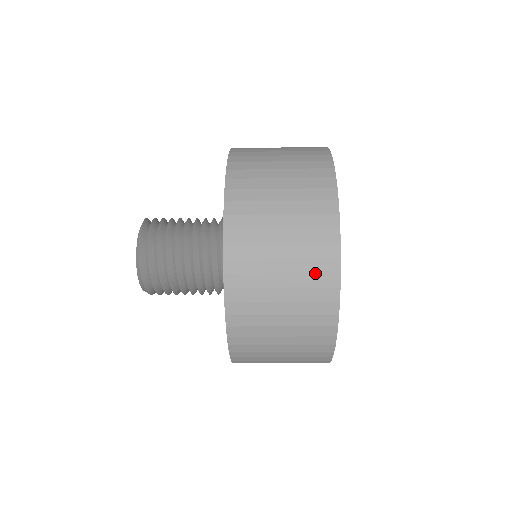
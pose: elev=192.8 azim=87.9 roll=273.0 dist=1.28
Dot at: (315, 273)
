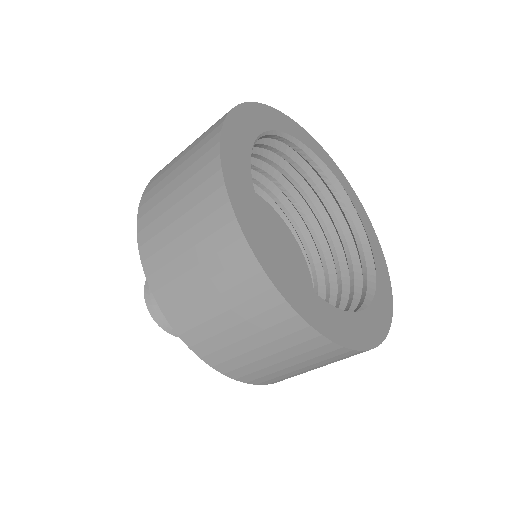
Dot at: (286, 336)
